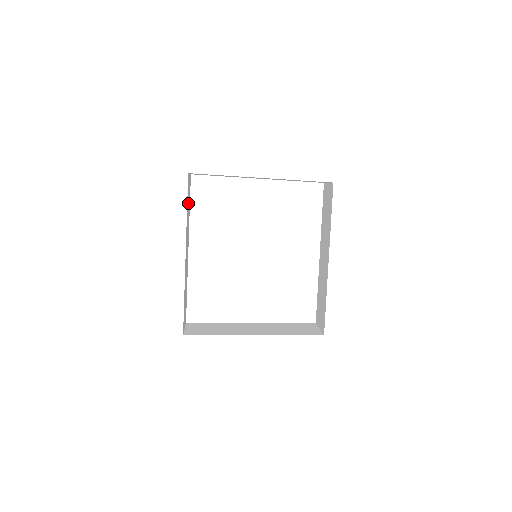
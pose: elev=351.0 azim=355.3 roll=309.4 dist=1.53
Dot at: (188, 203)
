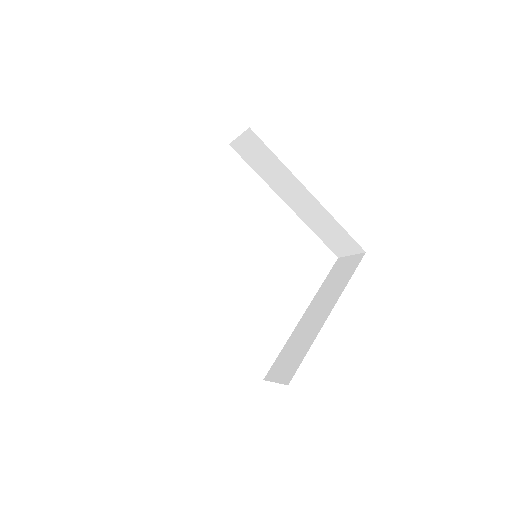
Dot at: occluded
